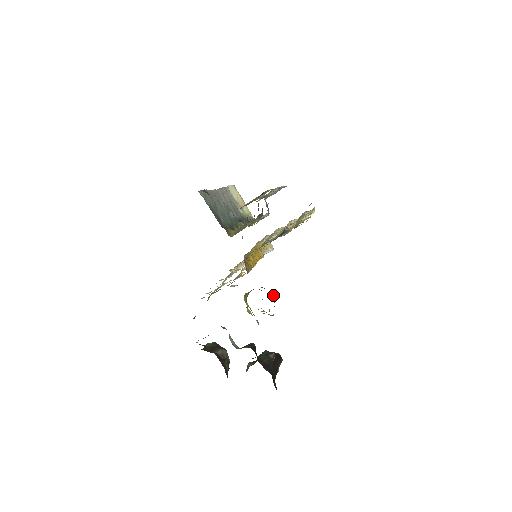
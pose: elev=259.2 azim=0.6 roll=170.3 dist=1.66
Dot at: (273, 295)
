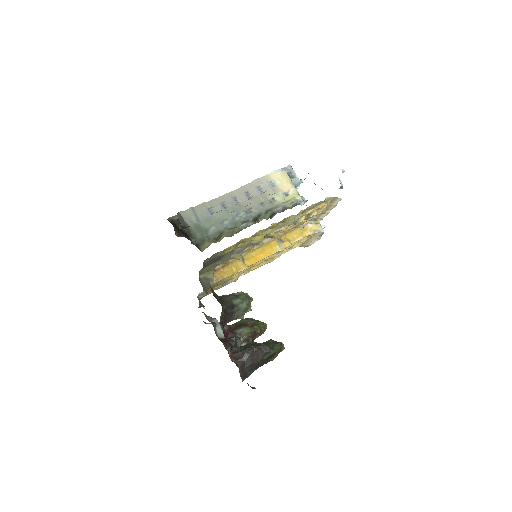
Dot at: (247, 300)
